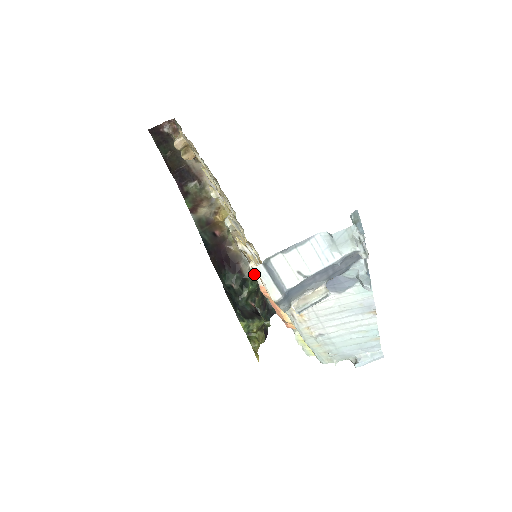
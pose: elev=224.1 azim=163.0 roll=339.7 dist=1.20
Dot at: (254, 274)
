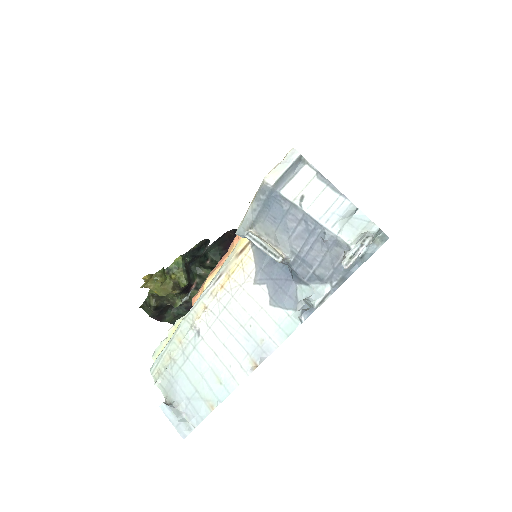
Dot at: occluded
